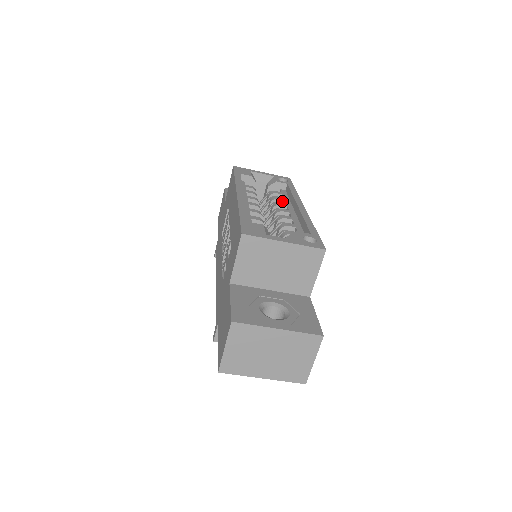
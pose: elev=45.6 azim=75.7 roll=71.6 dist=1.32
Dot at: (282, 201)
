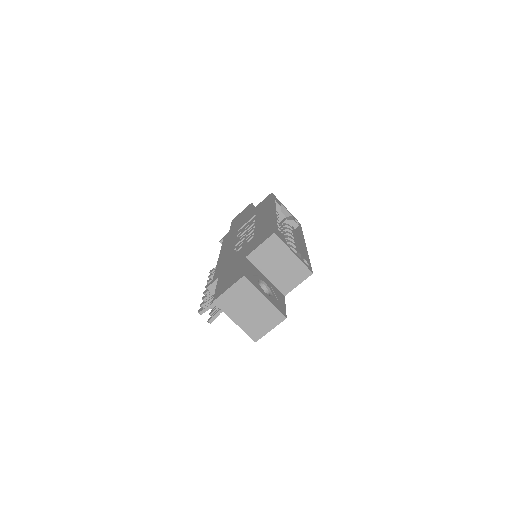
Dot at: (292, 233)
